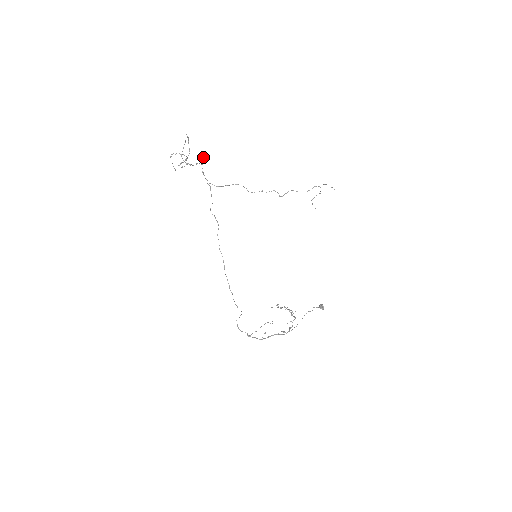
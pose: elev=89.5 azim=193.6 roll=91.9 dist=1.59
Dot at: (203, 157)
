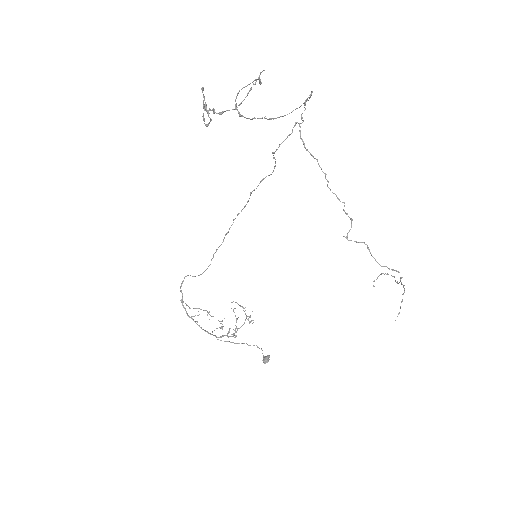
Dot at: occluded
